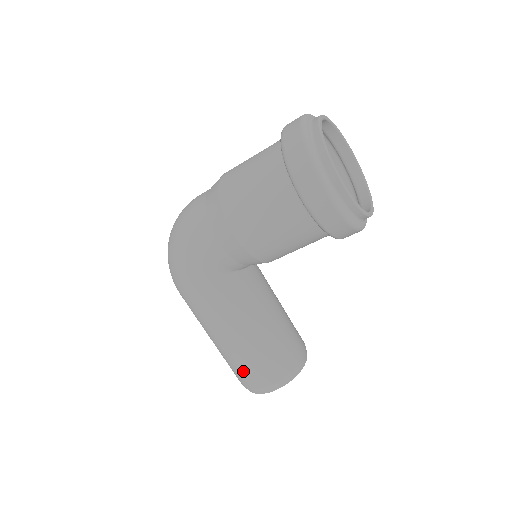
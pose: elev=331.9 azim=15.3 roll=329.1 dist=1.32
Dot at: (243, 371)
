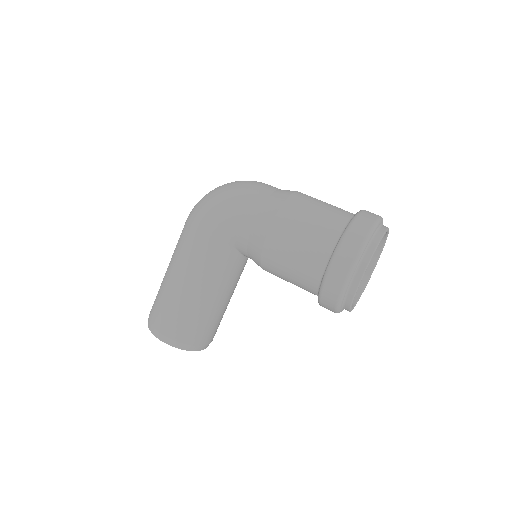
Dot at: (164, 310)
